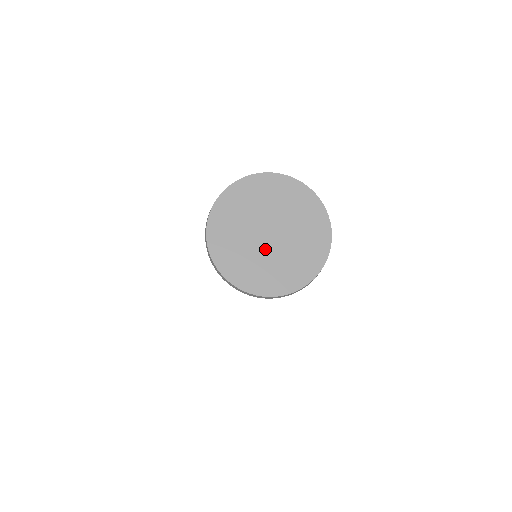
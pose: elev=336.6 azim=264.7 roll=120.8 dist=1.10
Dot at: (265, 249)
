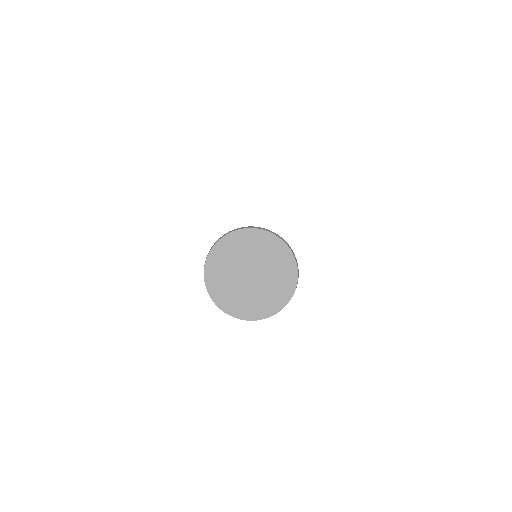
Dot at: (246, 286)
